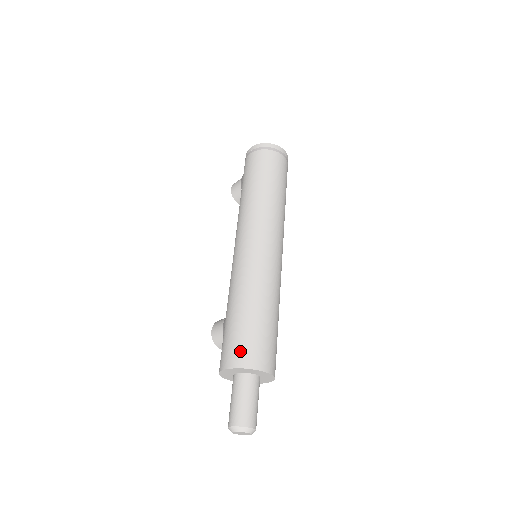
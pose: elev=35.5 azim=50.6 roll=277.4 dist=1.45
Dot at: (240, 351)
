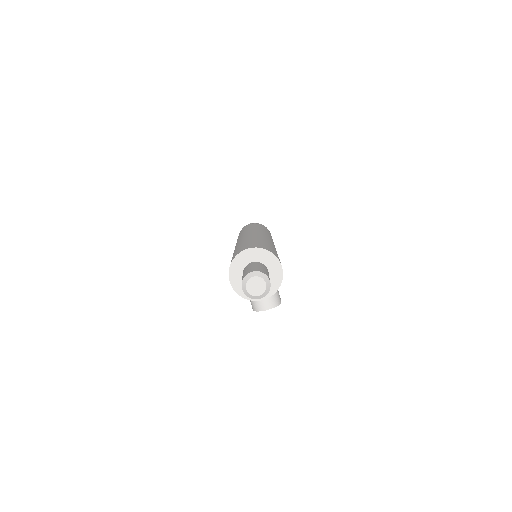
Dot at: occluded
